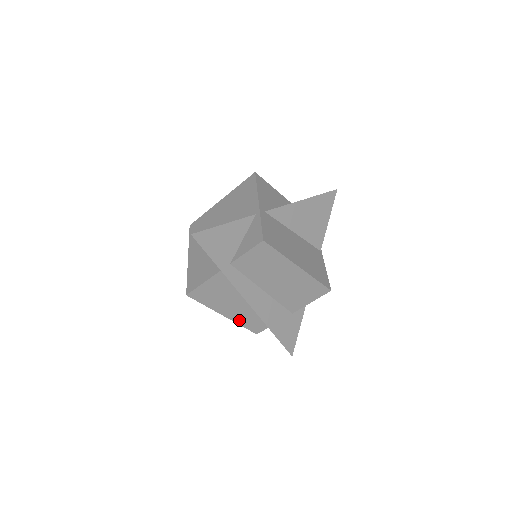
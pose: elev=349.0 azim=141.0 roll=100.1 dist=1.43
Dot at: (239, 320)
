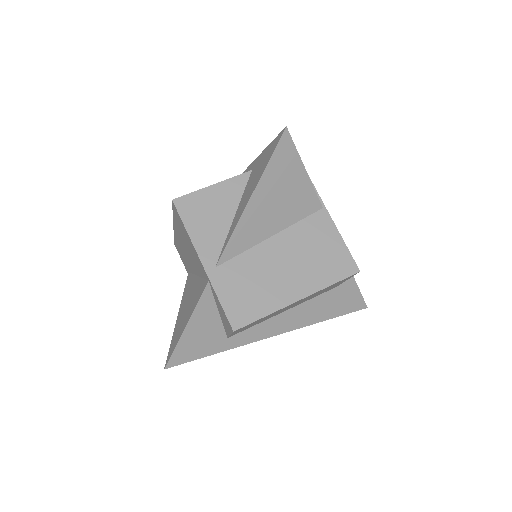
Dot at: occluded
